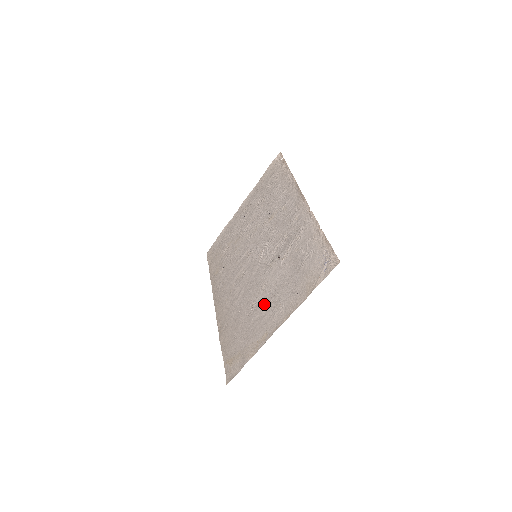
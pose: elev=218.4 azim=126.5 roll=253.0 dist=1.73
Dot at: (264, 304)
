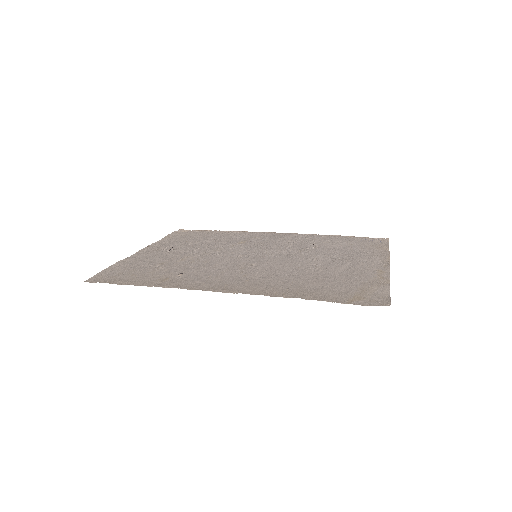
Dot at: (339, 263)
